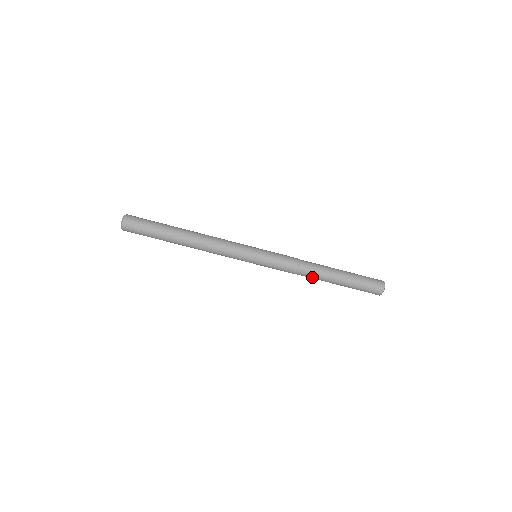
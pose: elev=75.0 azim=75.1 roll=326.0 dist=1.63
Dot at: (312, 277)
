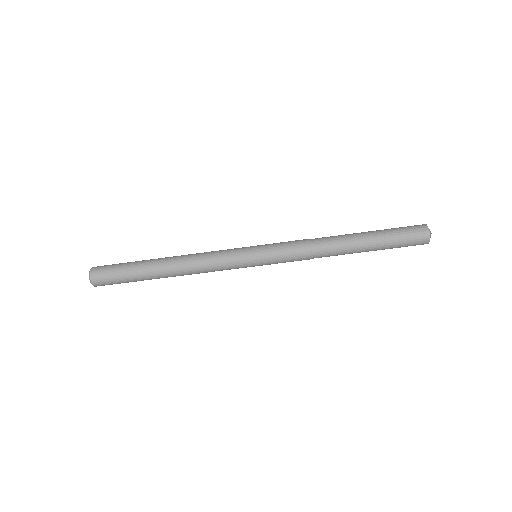
Dot at: (332, 255)
